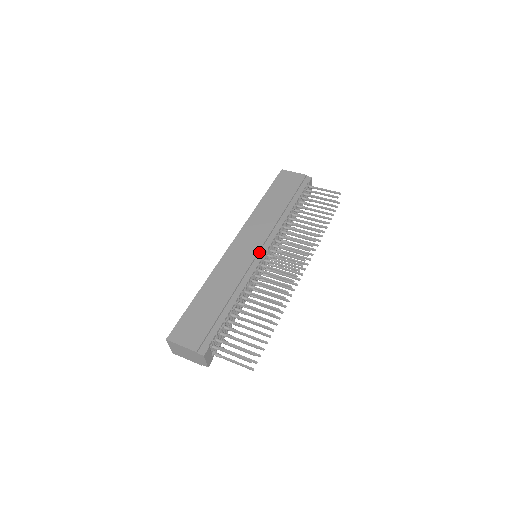
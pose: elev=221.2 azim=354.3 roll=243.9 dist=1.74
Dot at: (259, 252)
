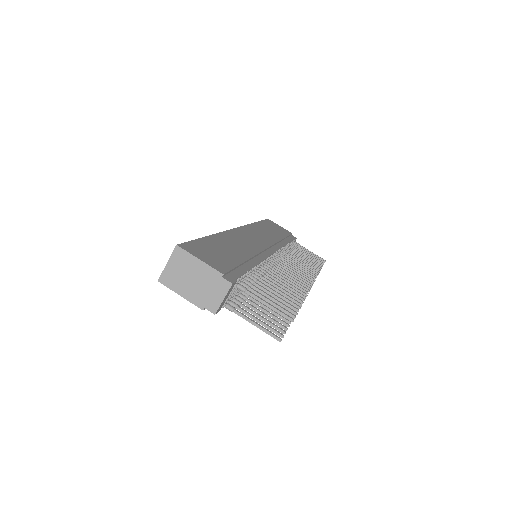
Dot at: (268, 249)
